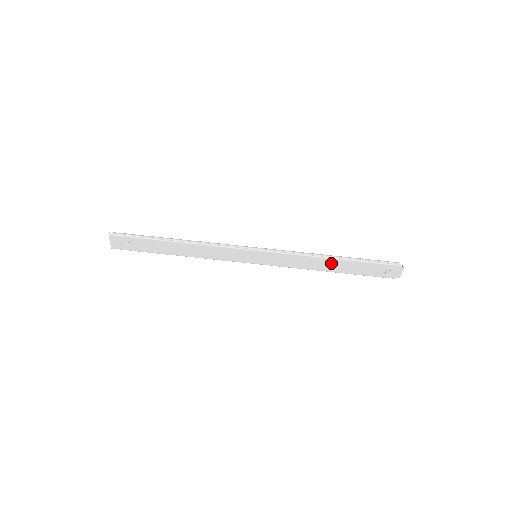
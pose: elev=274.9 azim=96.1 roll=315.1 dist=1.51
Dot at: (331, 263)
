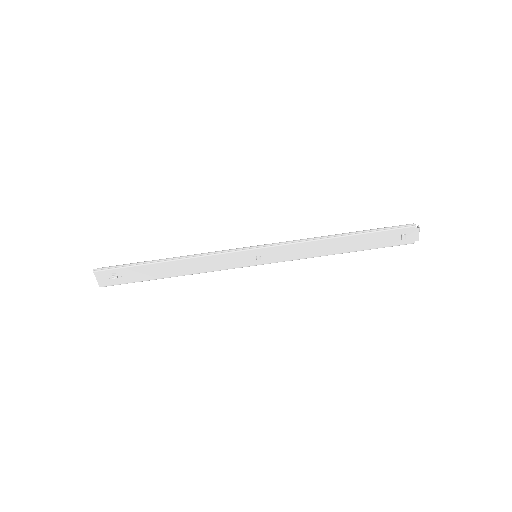
Dot at: (339, 243)
